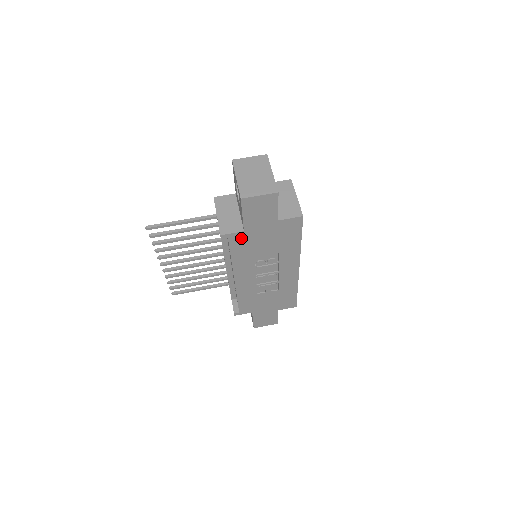
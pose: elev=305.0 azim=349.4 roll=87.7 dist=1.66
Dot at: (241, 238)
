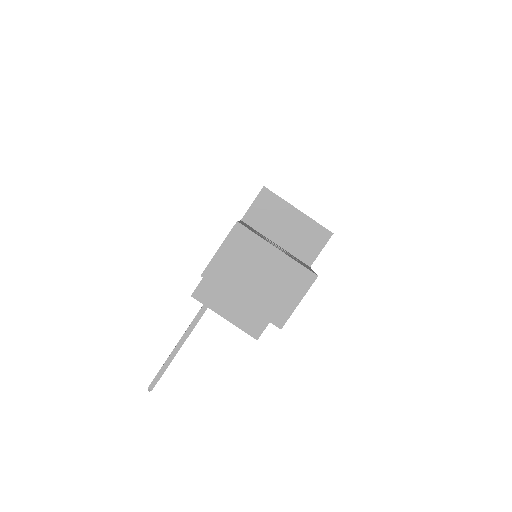
Dot at: occluded
